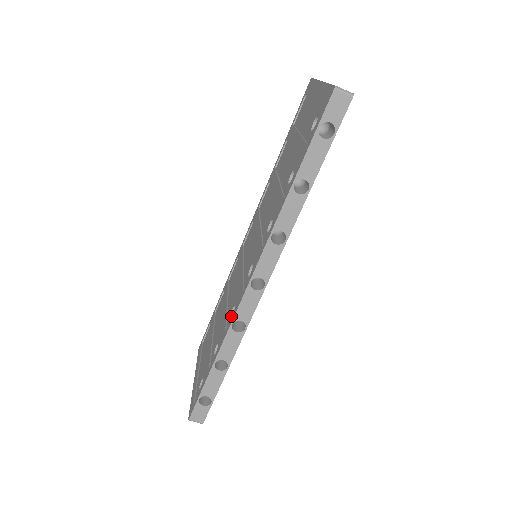
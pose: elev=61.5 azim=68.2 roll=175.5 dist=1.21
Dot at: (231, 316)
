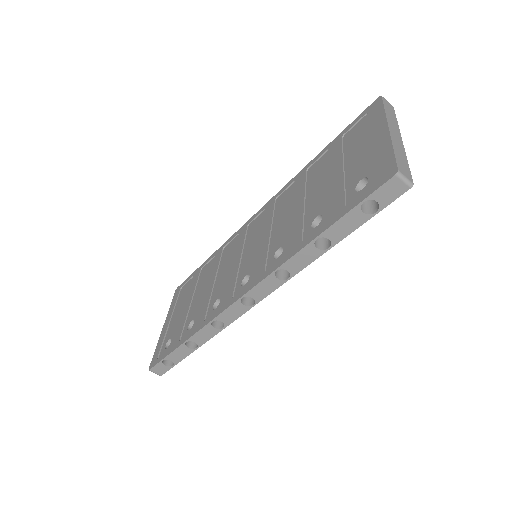
Dot at: (214, 306)
